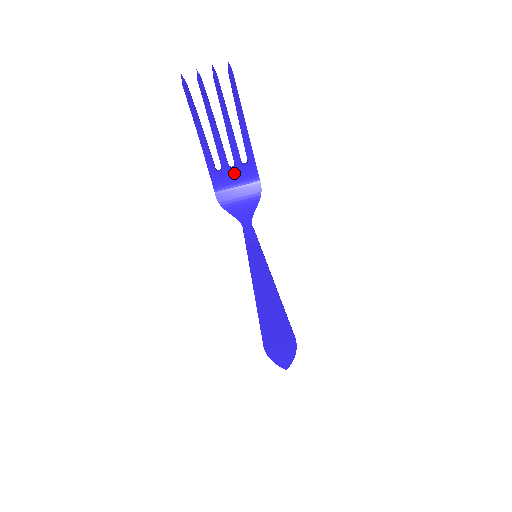
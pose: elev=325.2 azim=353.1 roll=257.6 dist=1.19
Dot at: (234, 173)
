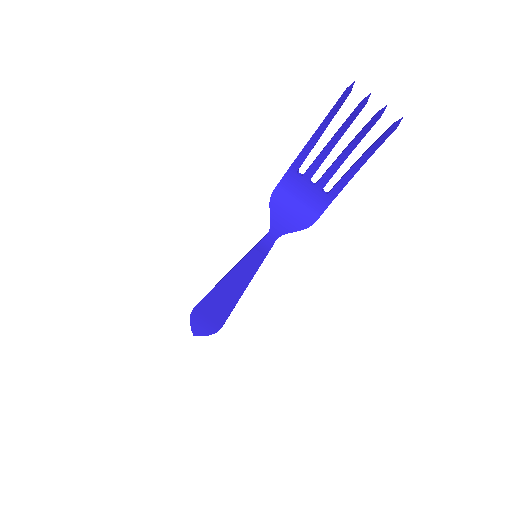
Dot at: (308, 189)
